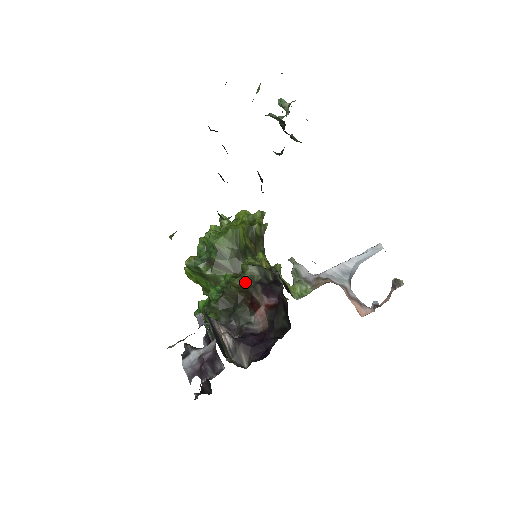
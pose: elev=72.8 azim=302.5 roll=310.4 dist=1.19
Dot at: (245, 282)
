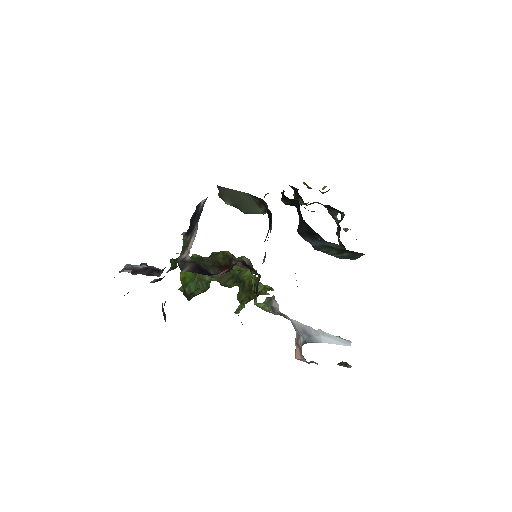
Dot at: (233, 257)
